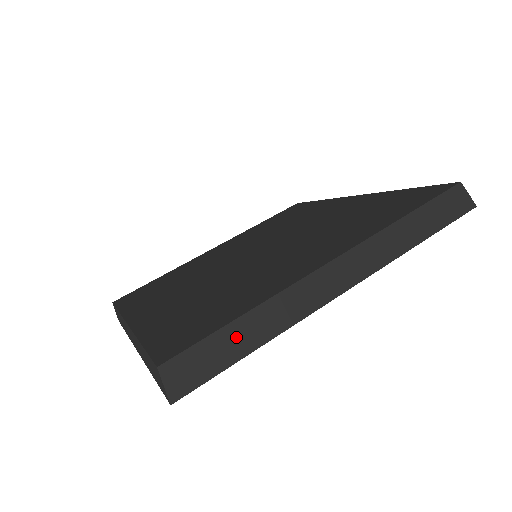
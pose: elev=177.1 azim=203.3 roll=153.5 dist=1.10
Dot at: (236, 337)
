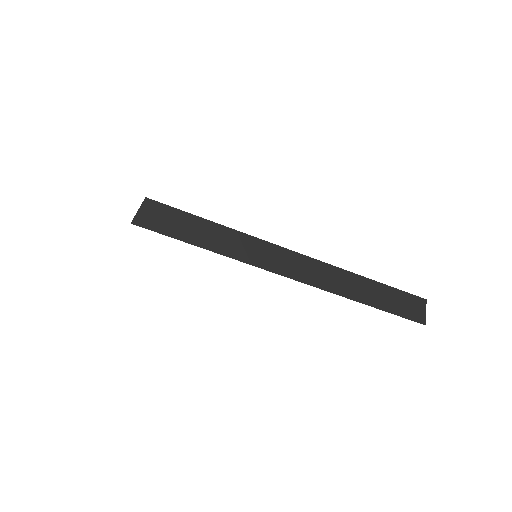
Dot at: (203, 230)
